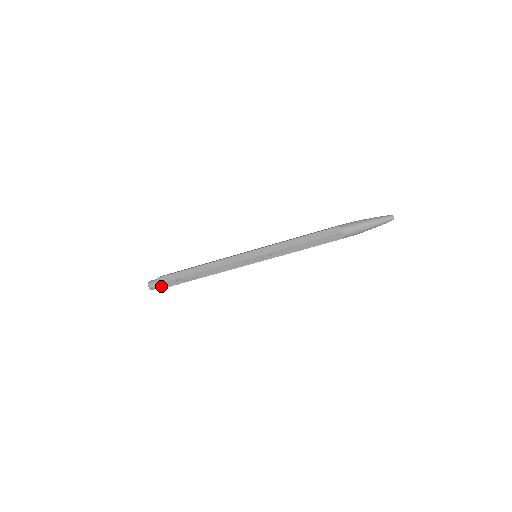
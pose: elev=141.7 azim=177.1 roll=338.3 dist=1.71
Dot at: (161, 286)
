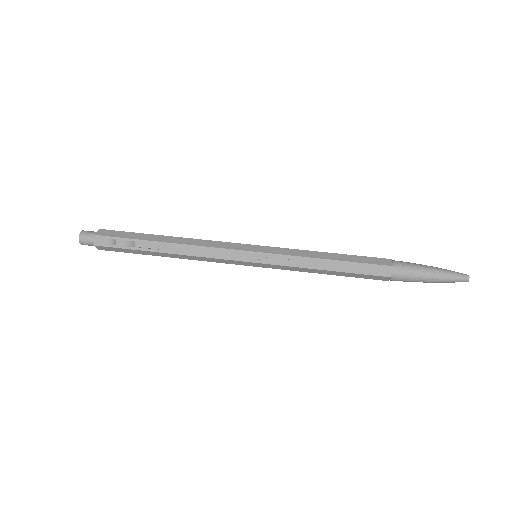
Dot at: (98, 240)
